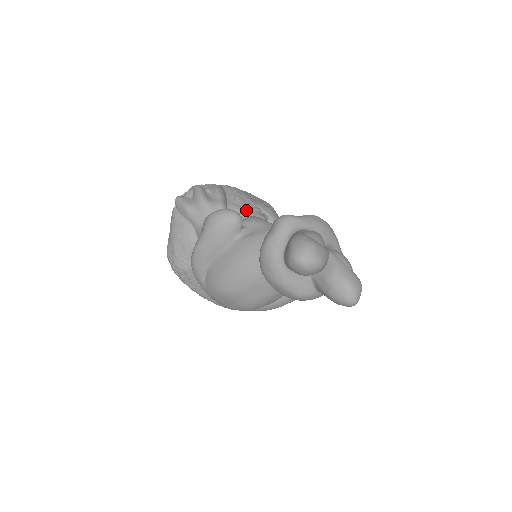
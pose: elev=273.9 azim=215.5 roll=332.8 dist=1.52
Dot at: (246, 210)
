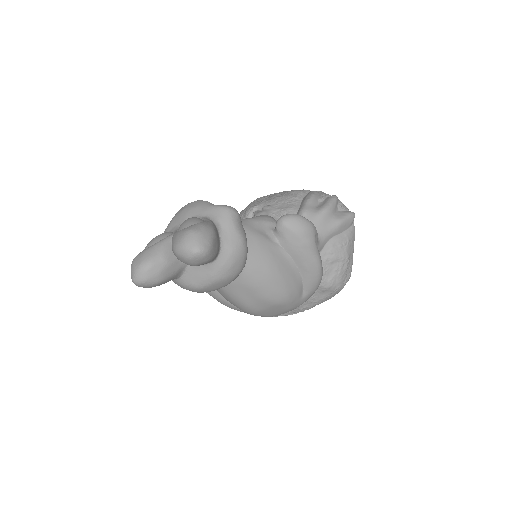
Dot at: occluded
